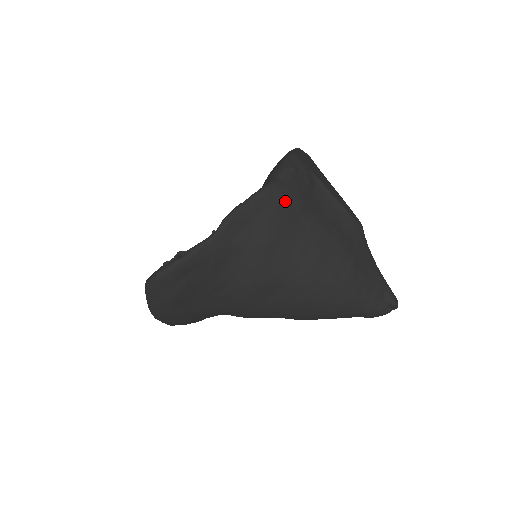
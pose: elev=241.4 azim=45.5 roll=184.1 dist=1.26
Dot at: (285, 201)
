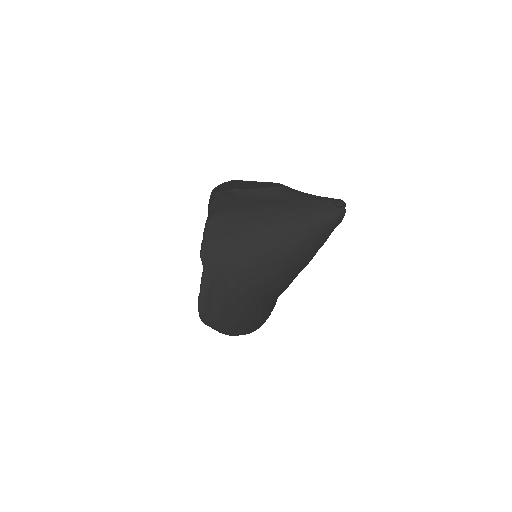
Dot at: (222, 219)
